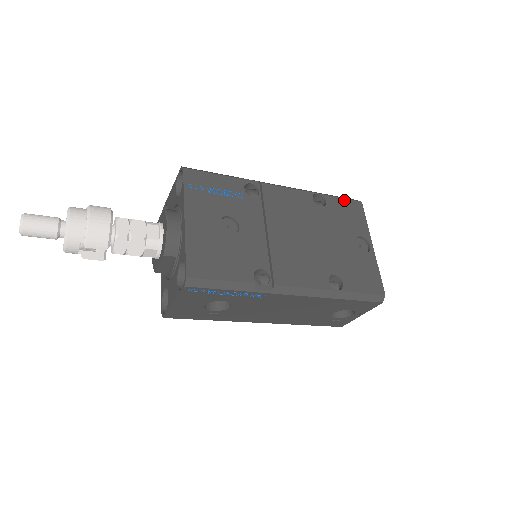
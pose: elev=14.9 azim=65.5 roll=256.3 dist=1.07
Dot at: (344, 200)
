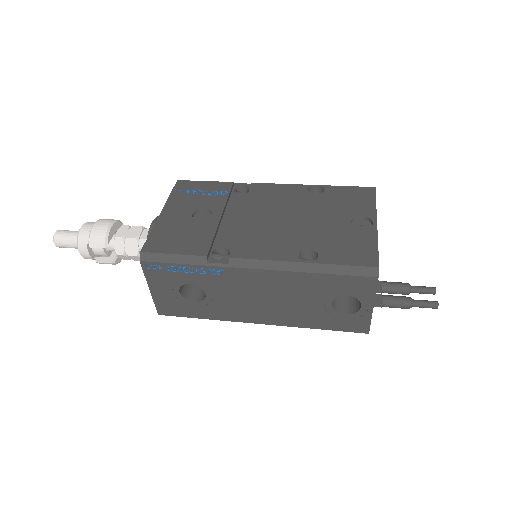
Dot at: (350, 188)
